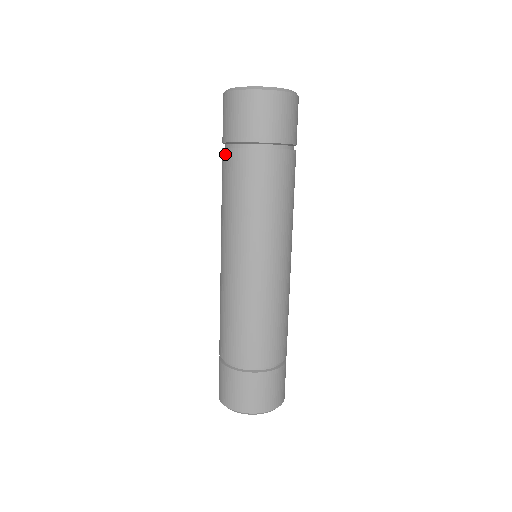
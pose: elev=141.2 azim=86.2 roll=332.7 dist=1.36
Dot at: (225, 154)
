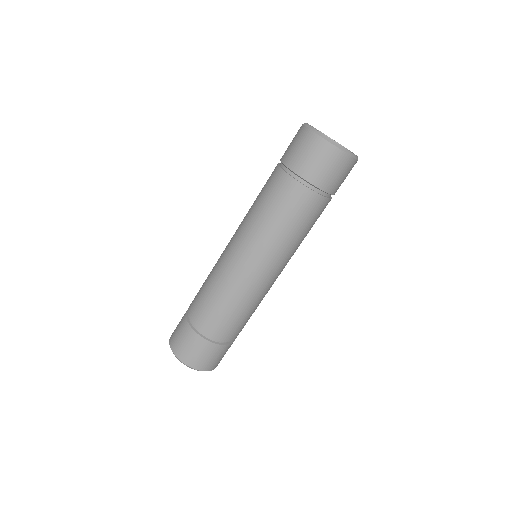
Dot at: (276, 171)
